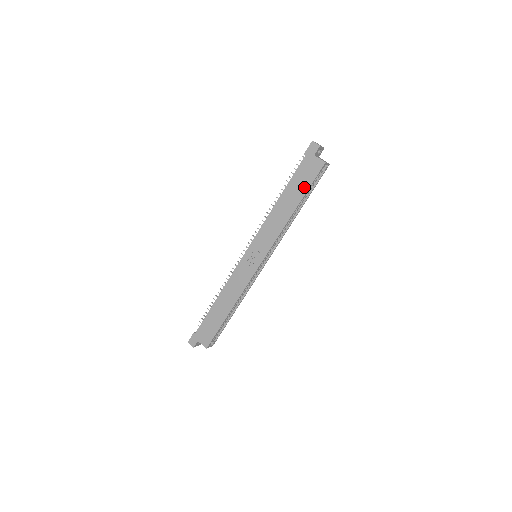
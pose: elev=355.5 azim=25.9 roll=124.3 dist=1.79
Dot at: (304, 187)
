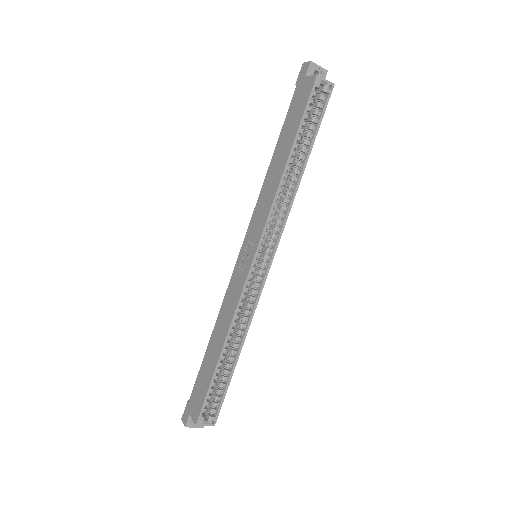
Dot at: (296, 123)
